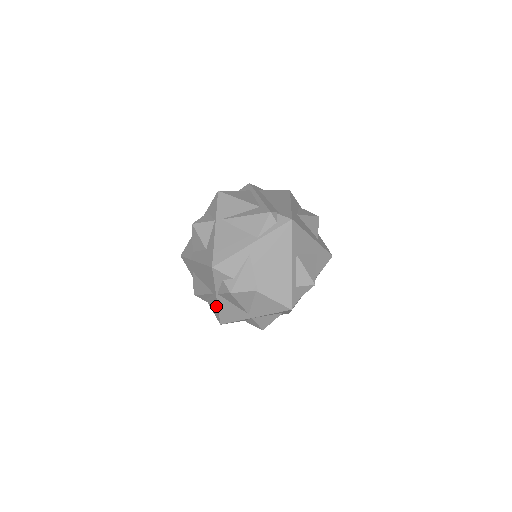
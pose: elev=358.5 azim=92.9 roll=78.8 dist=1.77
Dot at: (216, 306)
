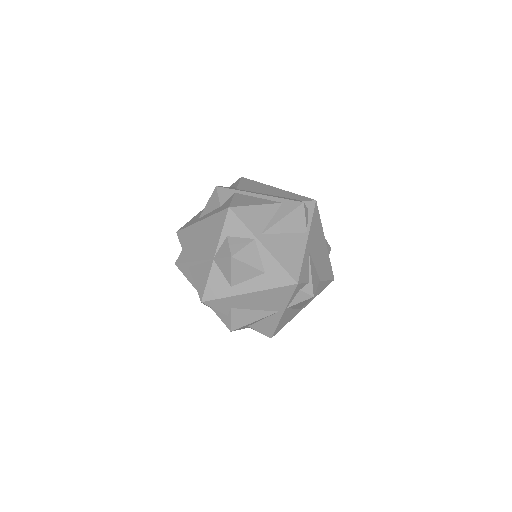
Dot at: (275, 323)
